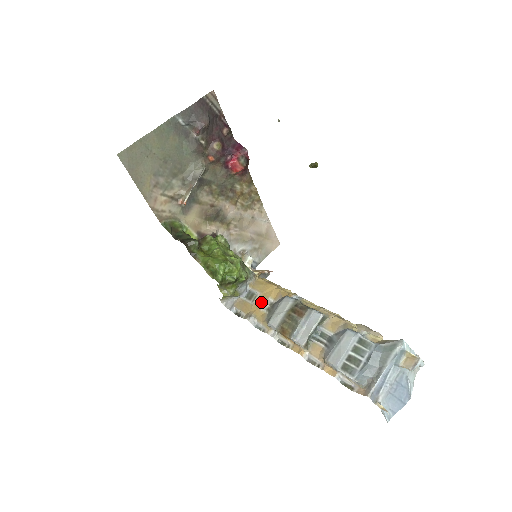
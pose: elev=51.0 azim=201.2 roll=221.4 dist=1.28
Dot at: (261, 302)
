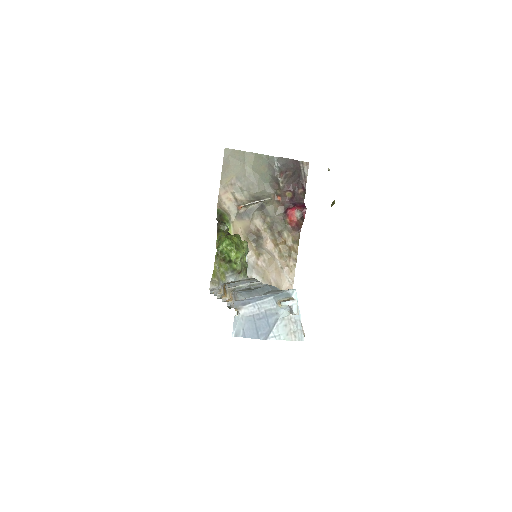
Dot at: occluded
